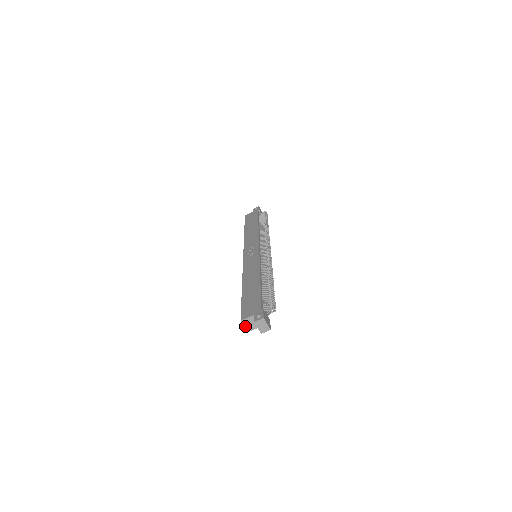
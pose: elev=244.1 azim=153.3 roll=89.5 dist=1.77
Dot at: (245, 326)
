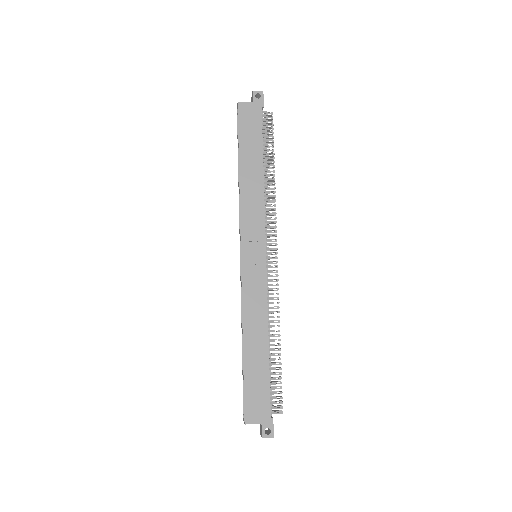
Dot at: occluded
